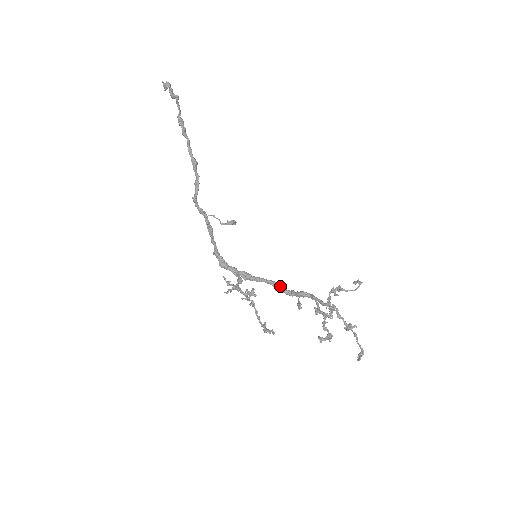
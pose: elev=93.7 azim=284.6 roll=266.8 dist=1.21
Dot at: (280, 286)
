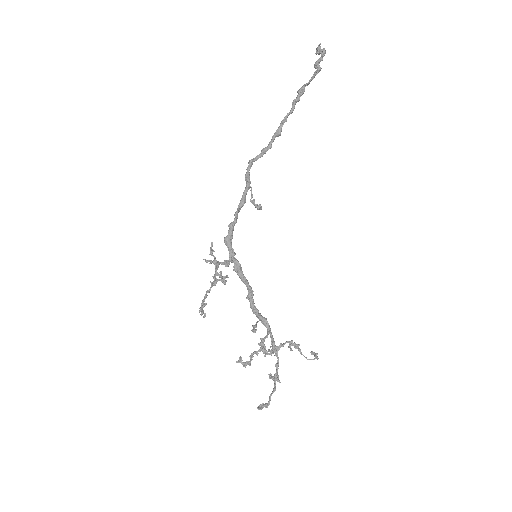
Dot at: occluded
